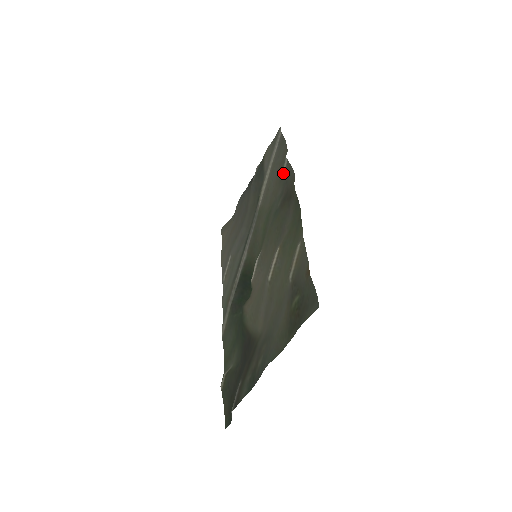
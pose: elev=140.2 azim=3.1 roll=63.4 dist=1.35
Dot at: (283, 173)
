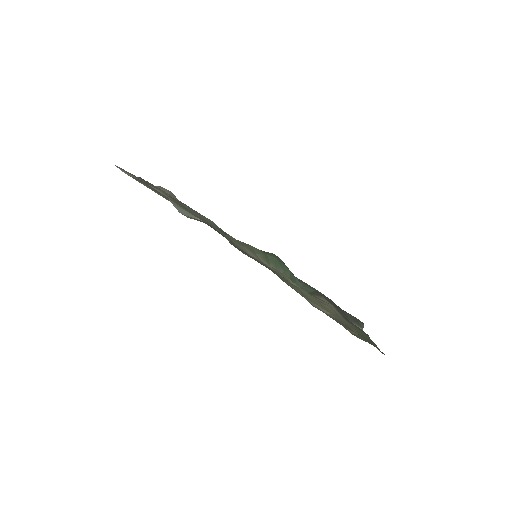
Dot at: (194, 216)
